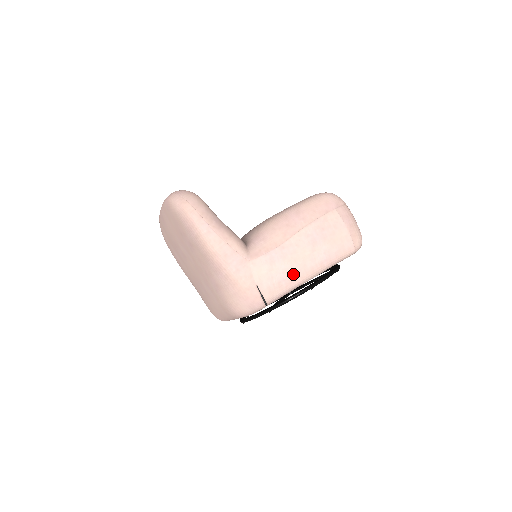
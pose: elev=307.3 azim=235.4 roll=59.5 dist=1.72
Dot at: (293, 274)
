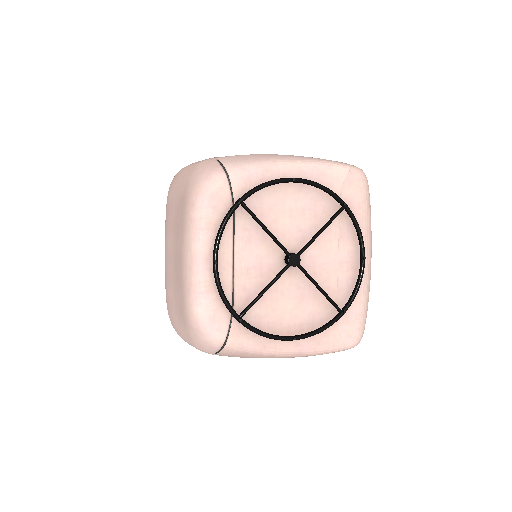
Dot at: (263, 157)
